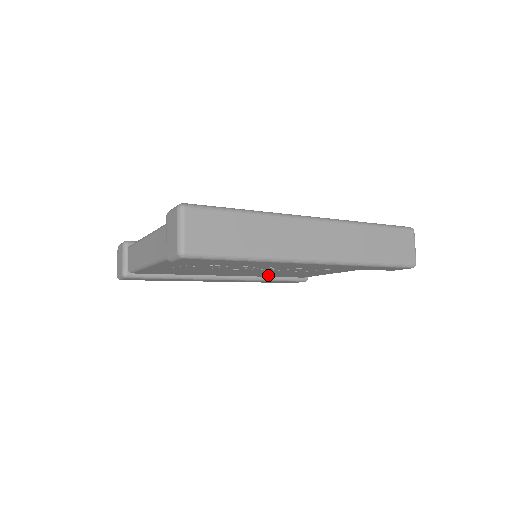
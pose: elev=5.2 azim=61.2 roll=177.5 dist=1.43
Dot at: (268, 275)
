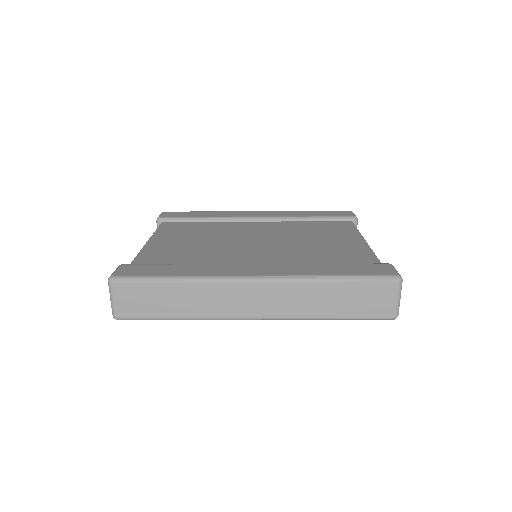
Dot at: occluded
